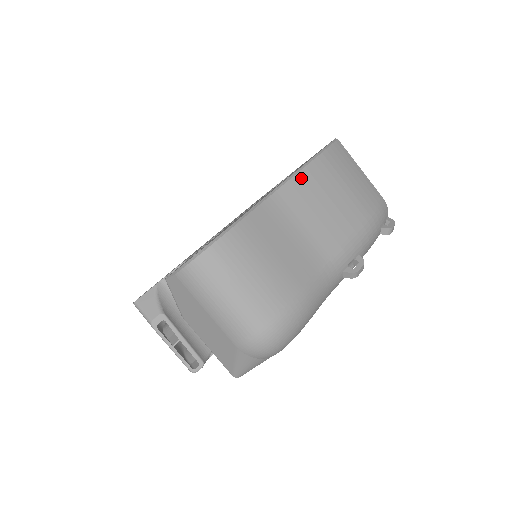
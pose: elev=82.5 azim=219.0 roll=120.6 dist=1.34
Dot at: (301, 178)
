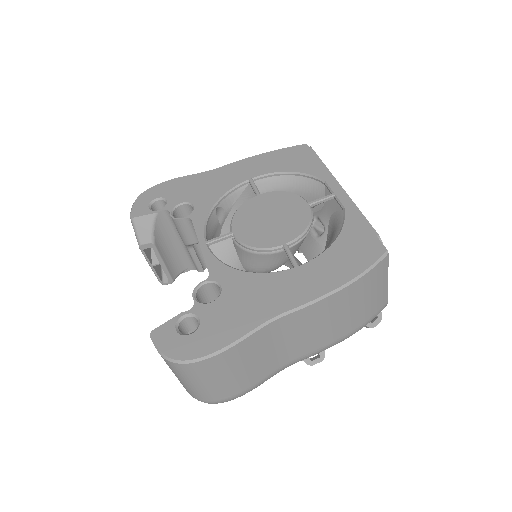
Dot at: (315, 307)
